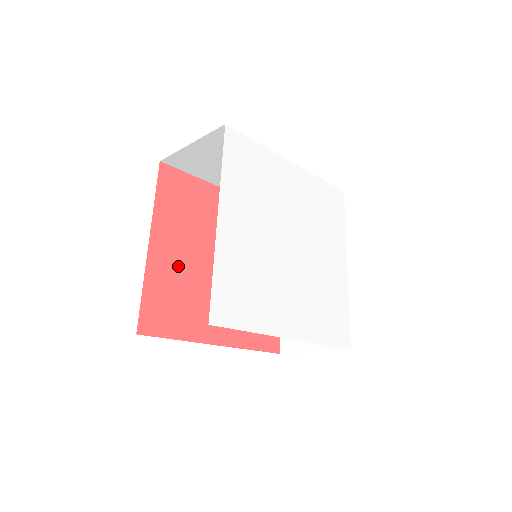
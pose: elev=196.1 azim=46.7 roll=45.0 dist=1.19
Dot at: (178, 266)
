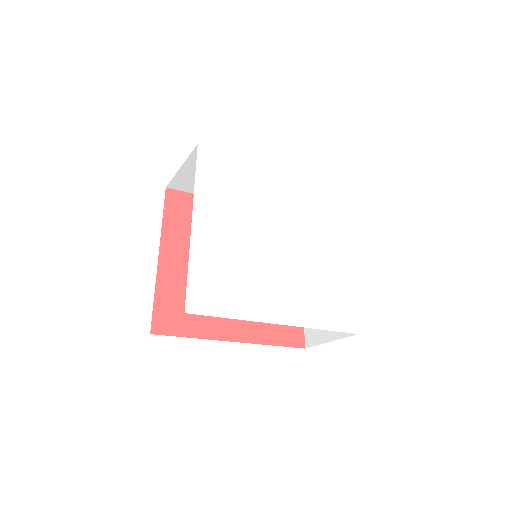
Dot at: occluded
